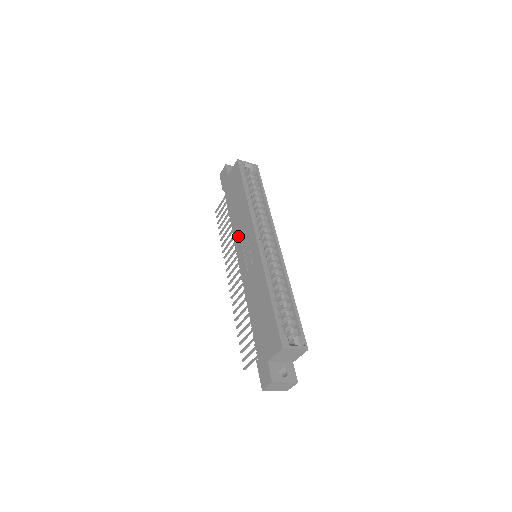
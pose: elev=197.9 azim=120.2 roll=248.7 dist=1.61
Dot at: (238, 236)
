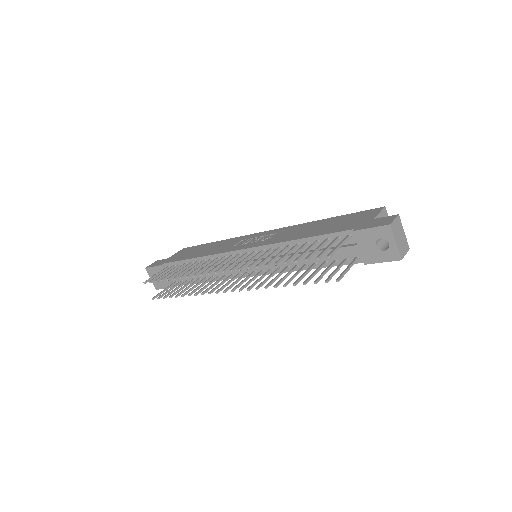
Dot at: (225, 248)
